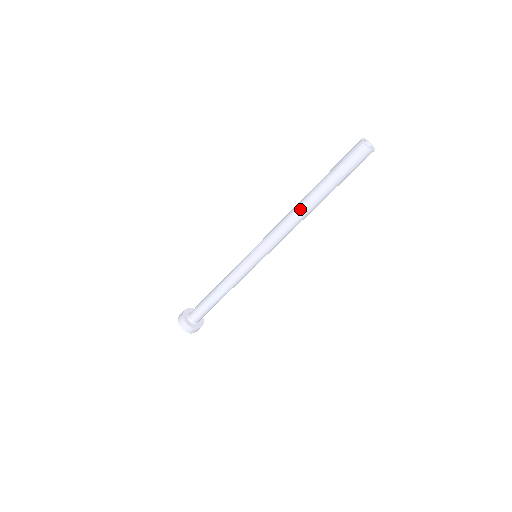
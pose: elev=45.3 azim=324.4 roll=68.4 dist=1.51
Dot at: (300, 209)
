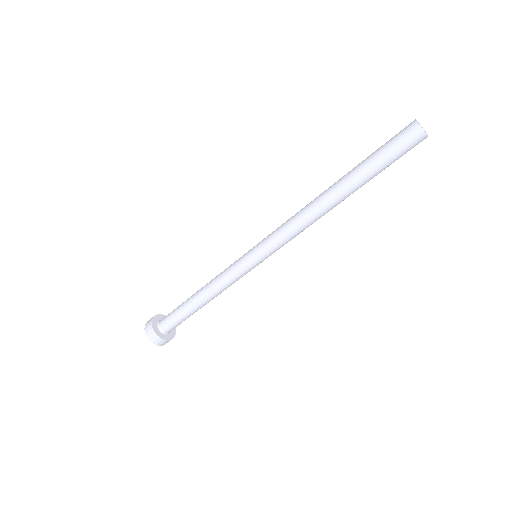
Dot at: (321, 195)
